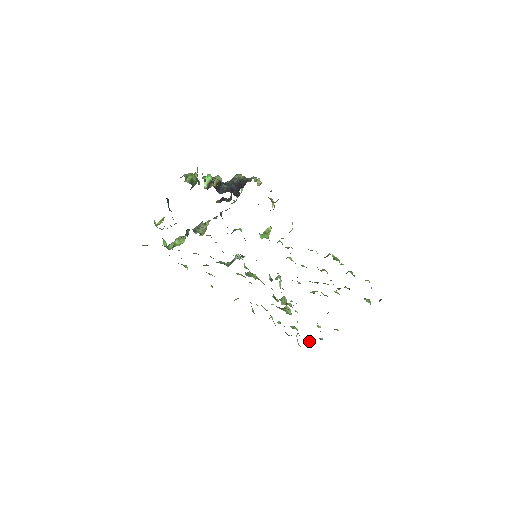
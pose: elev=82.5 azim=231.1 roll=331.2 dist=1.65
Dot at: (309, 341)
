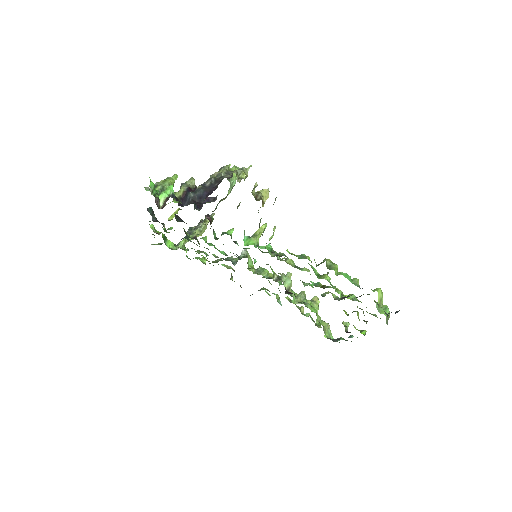
Dot at: (336, 339)
